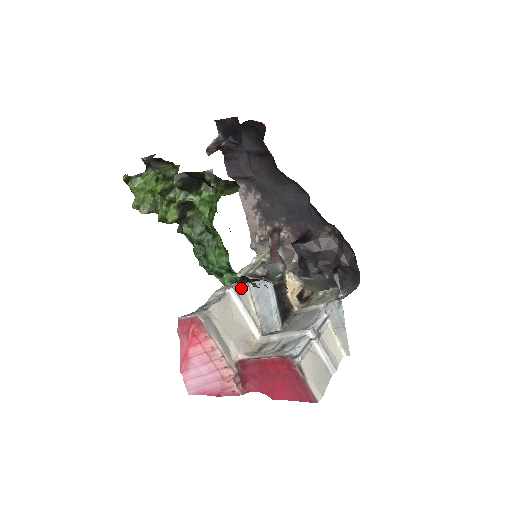
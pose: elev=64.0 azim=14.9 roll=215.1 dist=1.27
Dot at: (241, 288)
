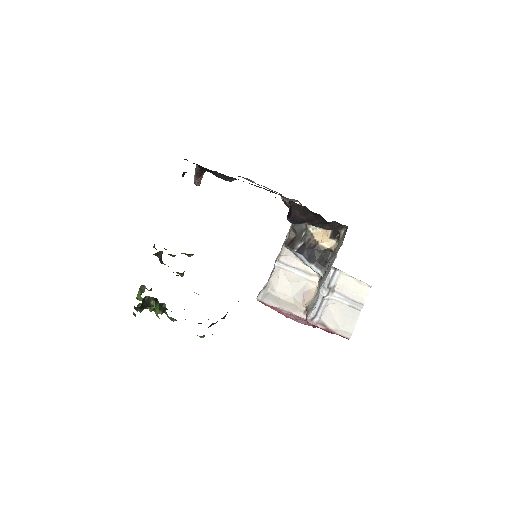
Dot at: (285, 255)
